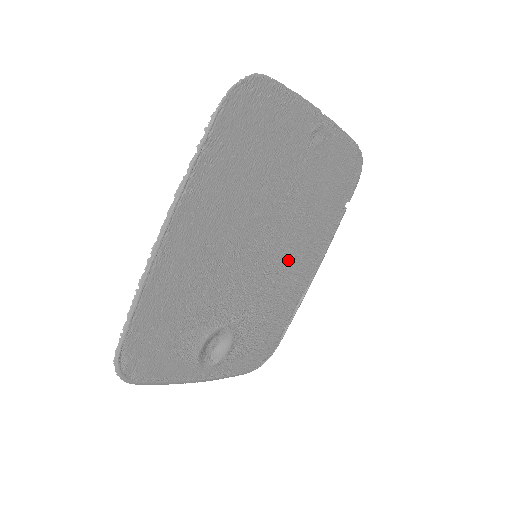
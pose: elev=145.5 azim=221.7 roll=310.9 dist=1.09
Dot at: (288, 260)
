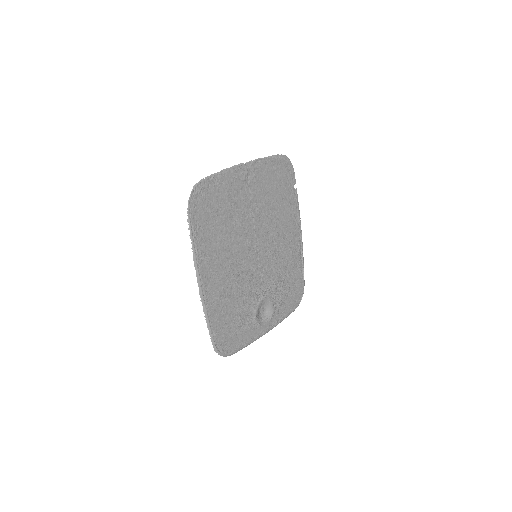
Dot at: (277, 242)
